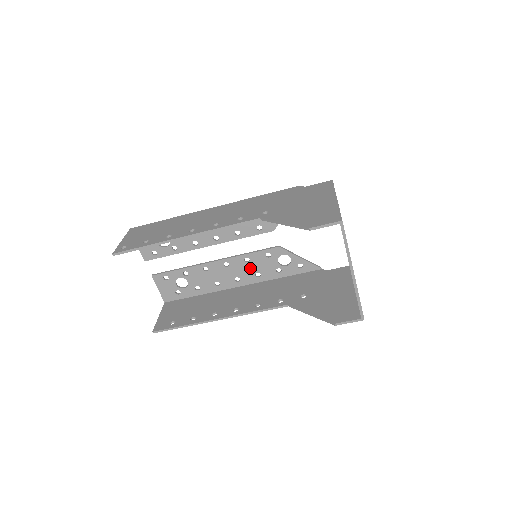
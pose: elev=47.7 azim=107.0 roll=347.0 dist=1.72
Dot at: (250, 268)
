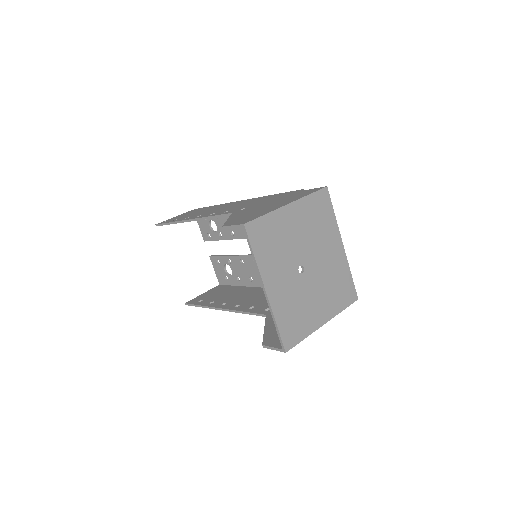
Dot at: occluded
